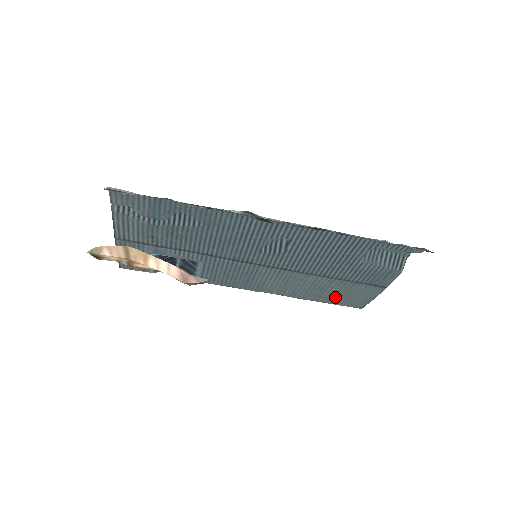
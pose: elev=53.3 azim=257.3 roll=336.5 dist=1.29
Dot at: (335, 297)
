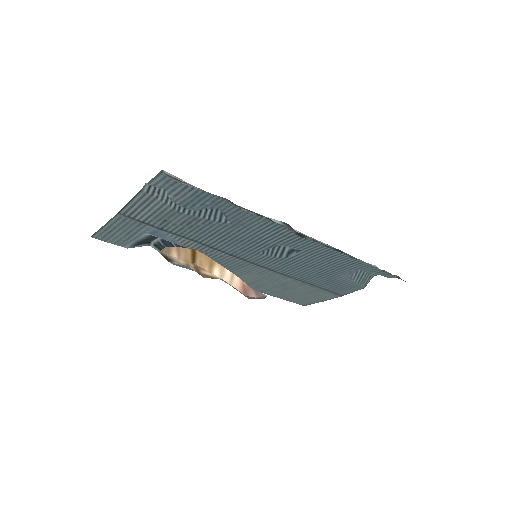
Dot at: (291, 295)
